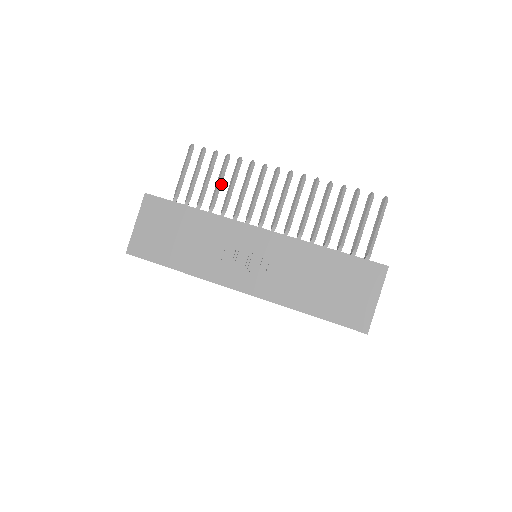
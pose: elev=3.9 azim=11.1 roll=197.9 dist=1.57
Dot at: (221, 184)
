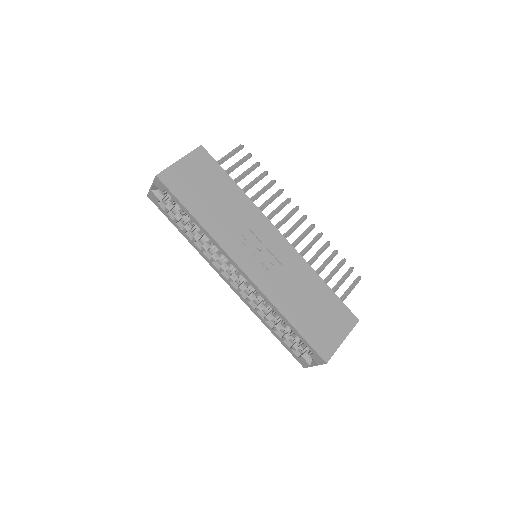
Dot at: (251, 187)
